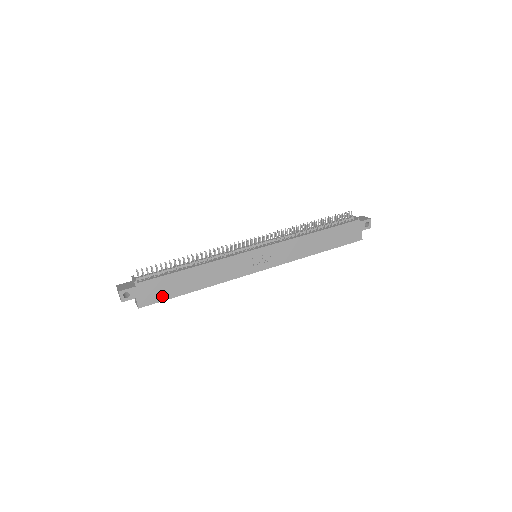
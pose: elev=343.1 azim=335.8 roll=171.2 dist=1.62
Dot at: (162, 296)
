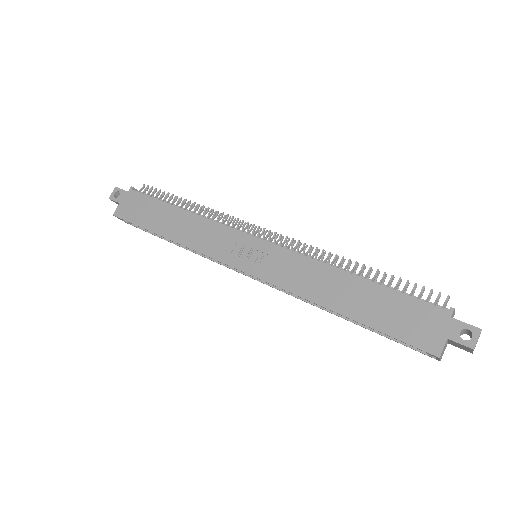
Dot at: (137, 218)
